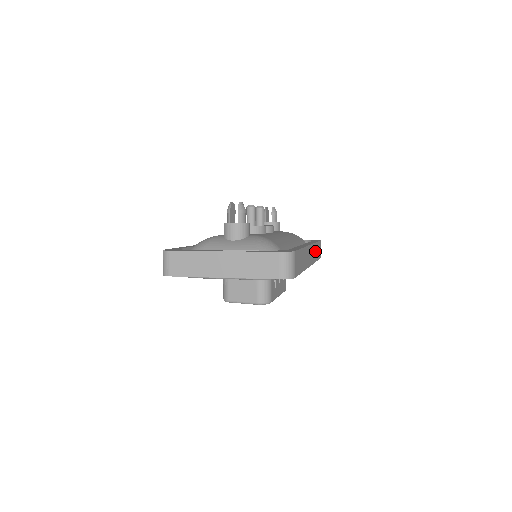
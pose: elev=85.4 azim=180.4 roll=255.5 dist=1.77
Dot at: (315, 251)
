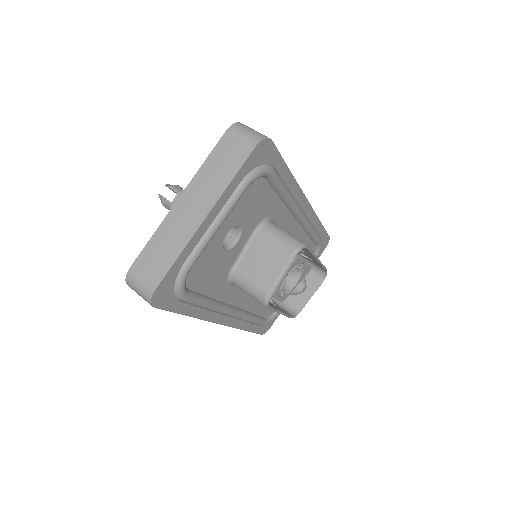
Dot at: occluded
